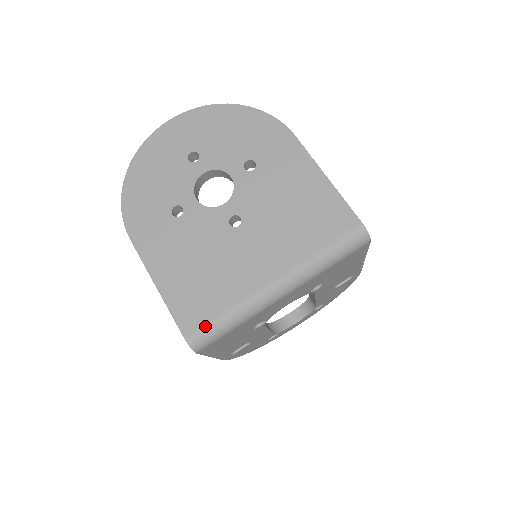
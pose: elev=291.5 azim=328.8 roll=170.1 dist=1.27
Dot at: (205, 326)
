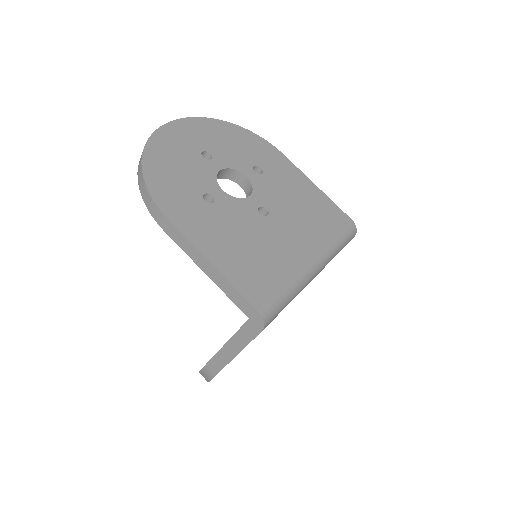
Dot at: (272, 299)
